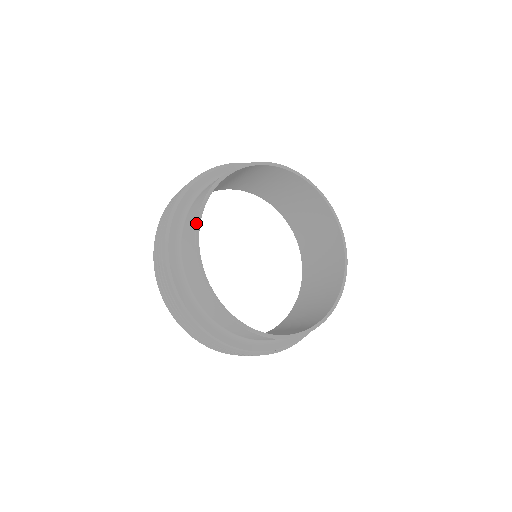
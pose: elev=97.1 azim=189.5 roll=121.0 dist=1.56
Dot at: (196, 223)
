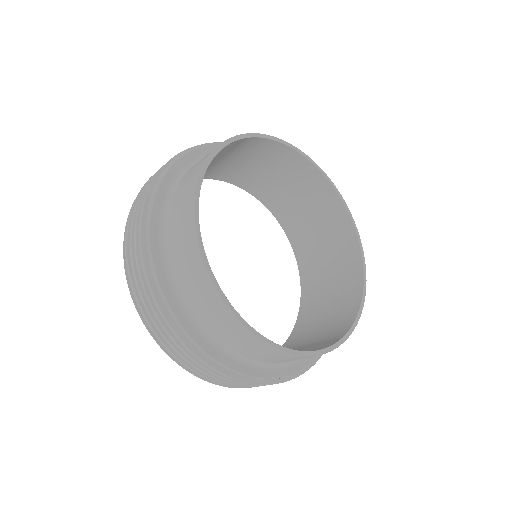
Dot at: (231, 137)
